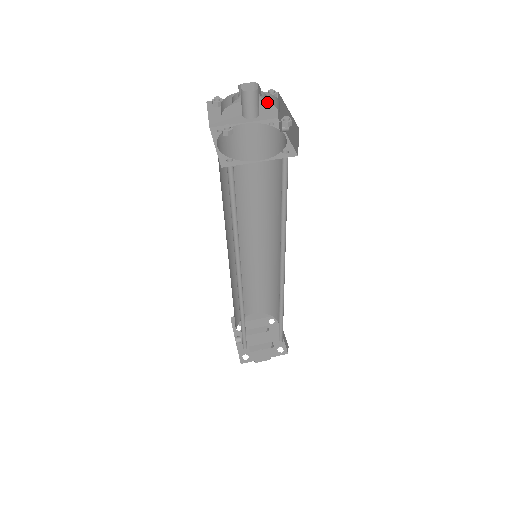
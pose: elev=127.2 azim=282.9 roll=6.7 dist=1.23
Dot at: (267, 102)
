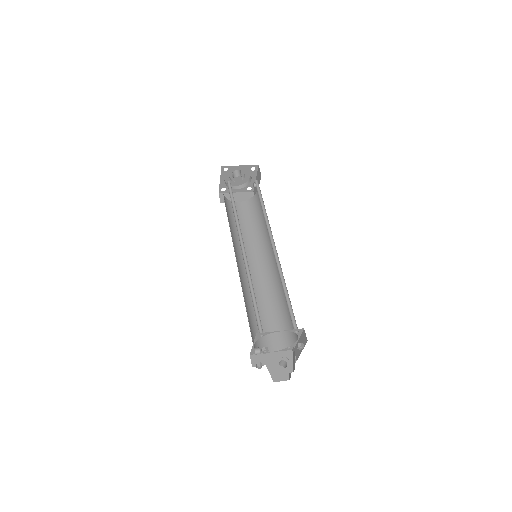
Dot at: (247, 186)
